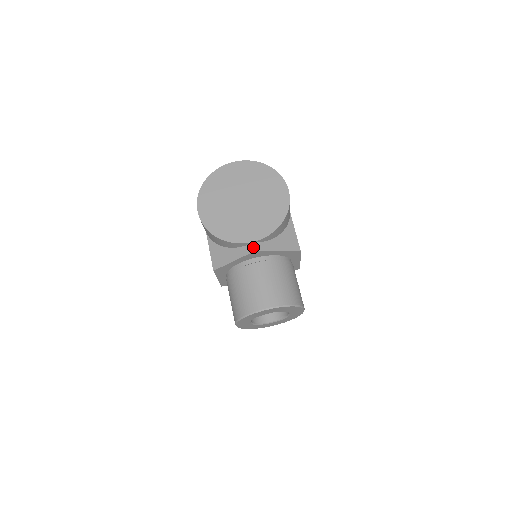
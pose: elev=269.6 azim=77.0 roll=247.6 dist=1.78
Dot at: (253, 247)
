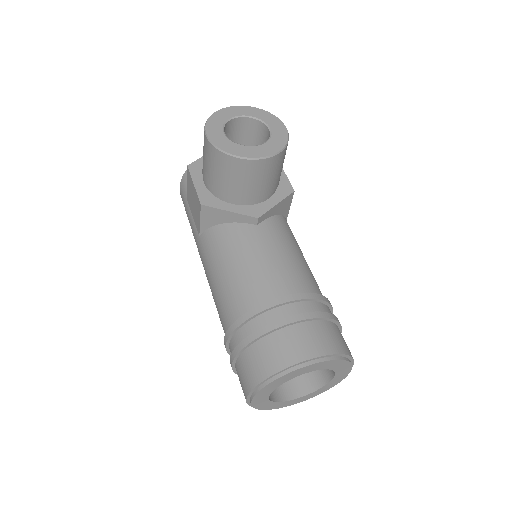
Dot at: occluded
